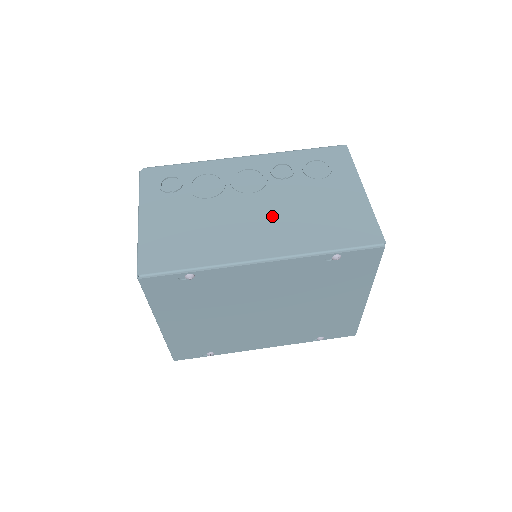
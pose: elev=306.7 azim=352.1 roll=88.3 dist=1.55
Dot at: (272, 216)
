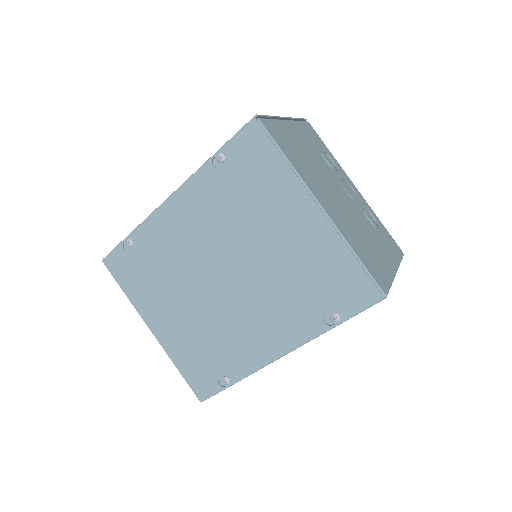
Dot at: occluded
